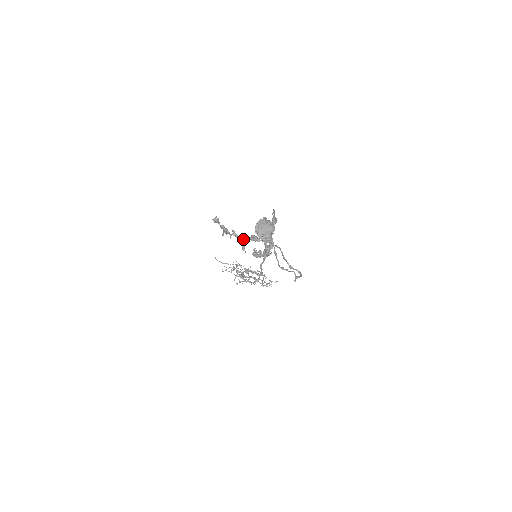
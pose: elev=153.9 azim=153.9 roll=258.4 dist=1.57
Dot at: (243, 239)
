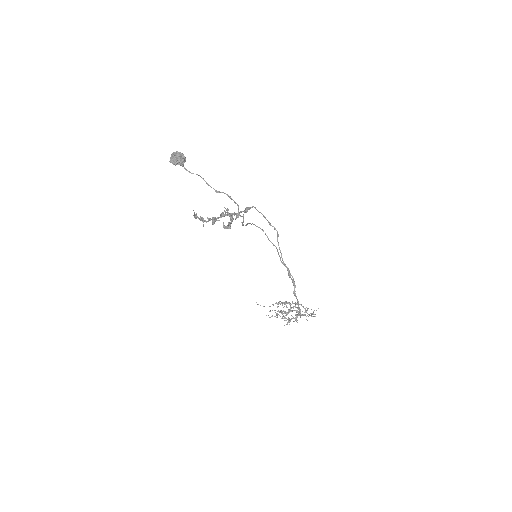
Dot at: (213, 218)
